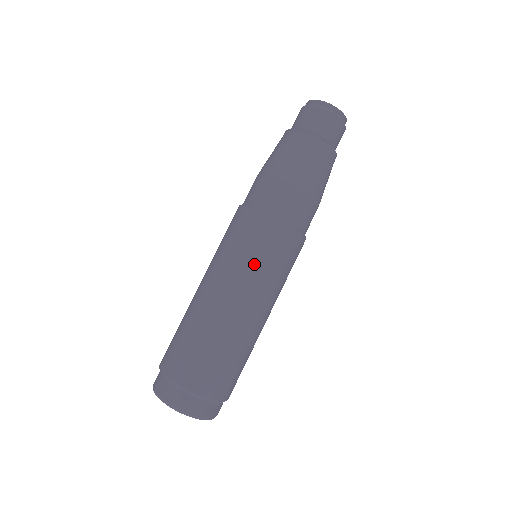
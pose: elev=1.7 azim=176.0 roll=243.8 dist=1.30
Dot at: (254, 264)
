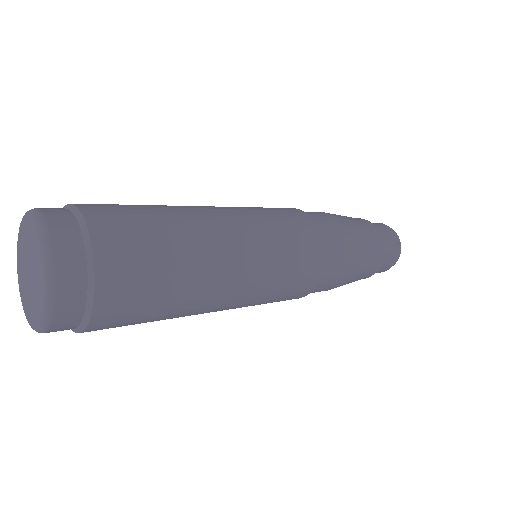
Dot at: (278, 245)
